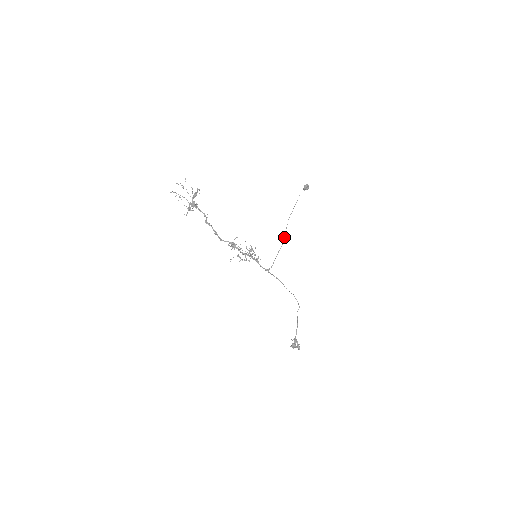
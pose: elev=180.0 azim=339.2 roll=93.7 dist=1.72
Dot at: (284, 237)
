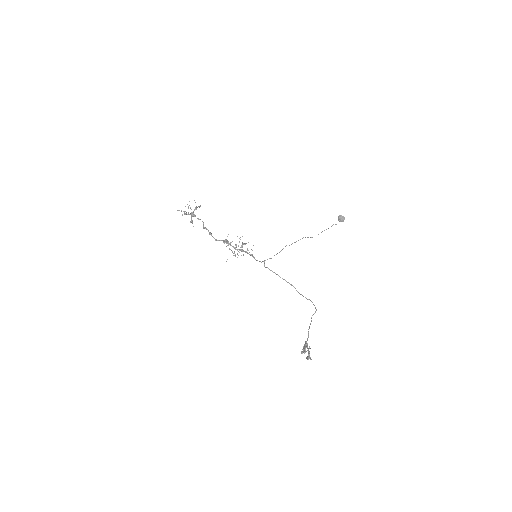
Dot at: occluded
